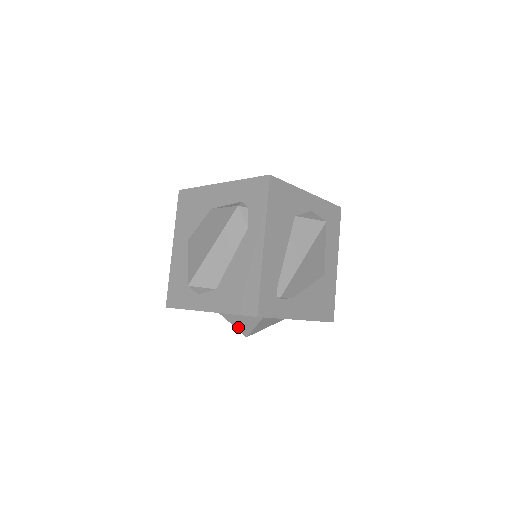
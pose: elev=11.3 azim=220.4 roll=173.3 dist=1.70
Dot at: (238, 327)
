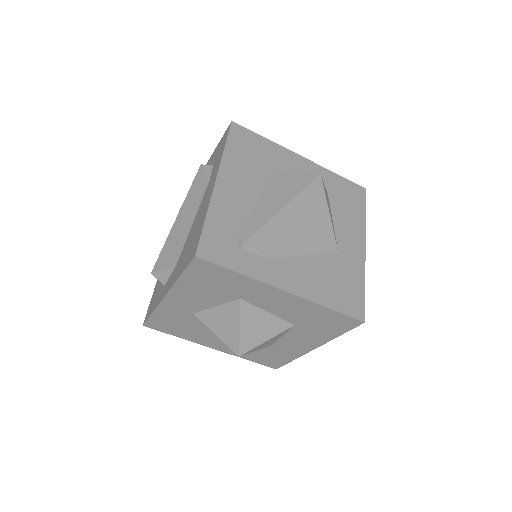
Dot at: (223, 337)
